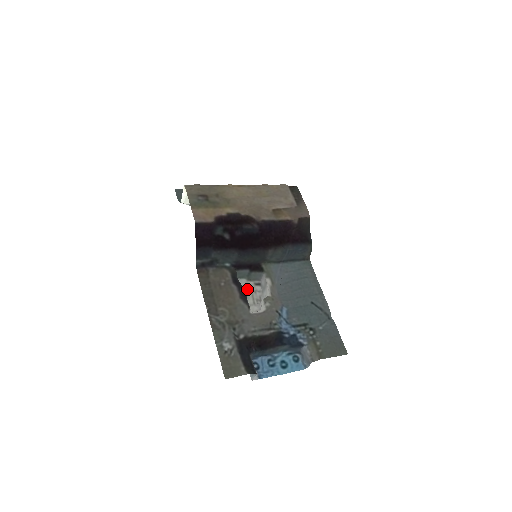
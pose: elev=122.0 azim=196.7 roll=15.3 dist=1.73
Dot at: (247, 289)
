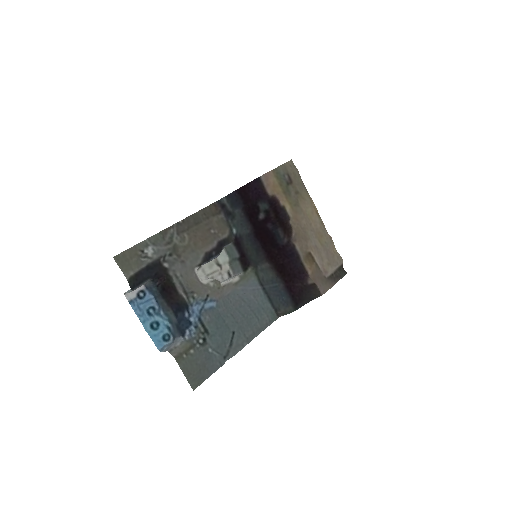
Dot at: (219, 264)
